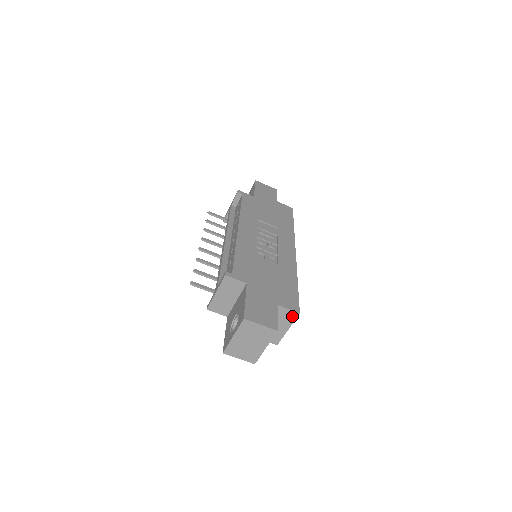
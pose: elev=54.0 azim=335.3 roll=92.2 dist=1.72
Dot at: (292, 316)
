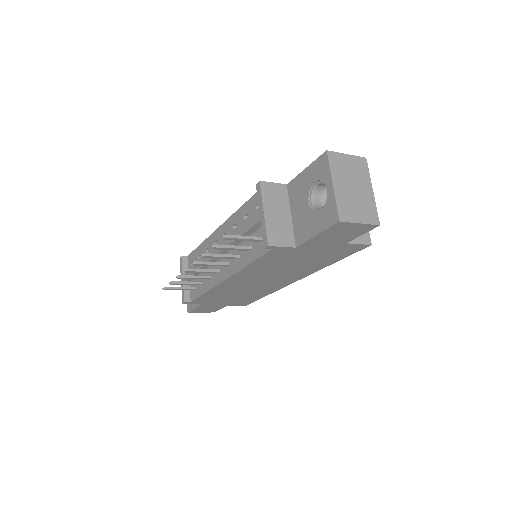
Dot at: occluded
